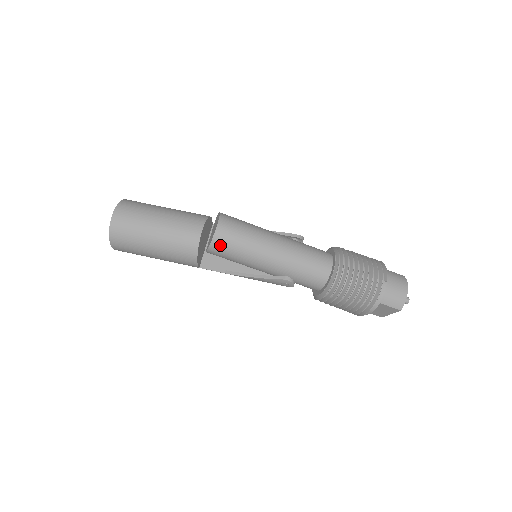
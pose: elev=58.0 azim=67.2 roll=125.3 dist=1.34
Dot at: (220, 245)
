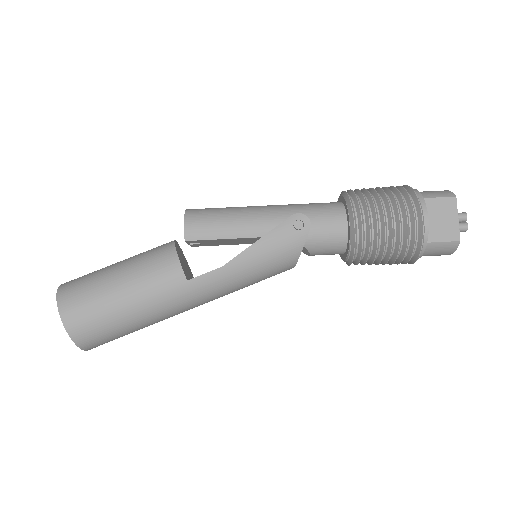
Dot at: (196, 216)
